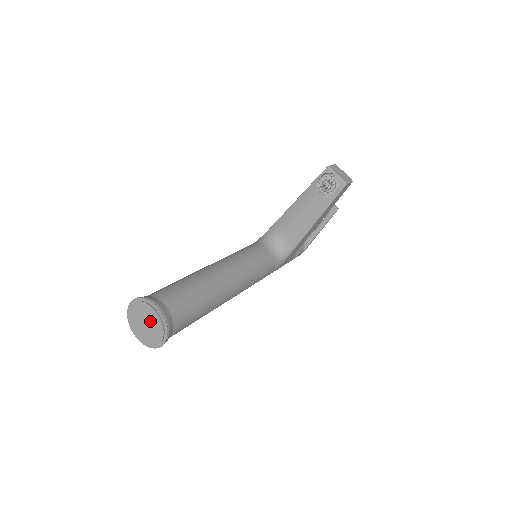
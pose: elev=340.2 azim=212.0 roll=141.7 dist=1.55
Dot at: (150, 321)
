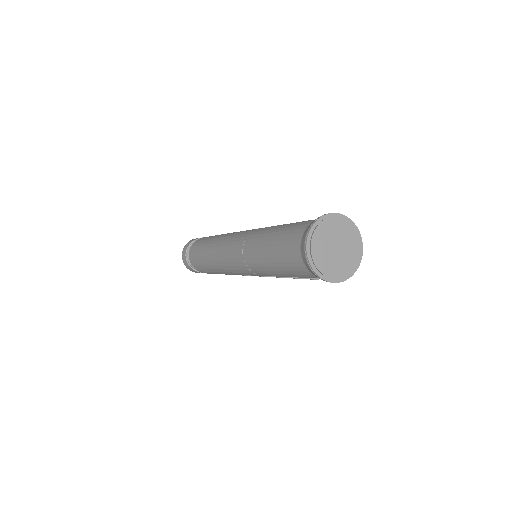
Dot at: (347, 252)
